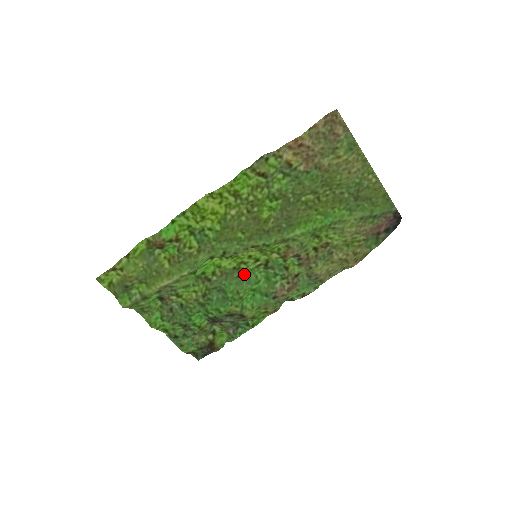
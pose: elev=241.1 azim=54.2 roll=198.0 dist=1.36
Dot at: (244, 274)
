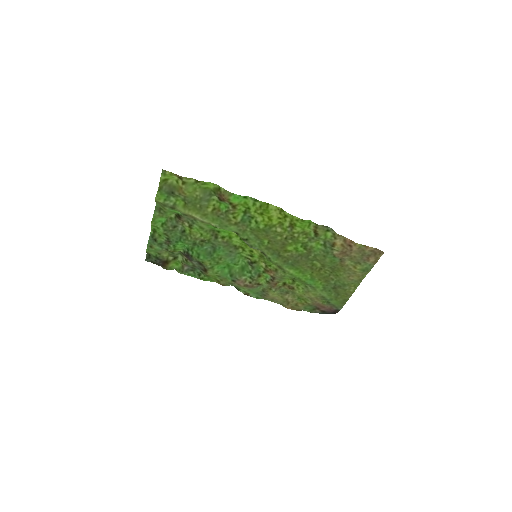
Dot at: (235, 253)
